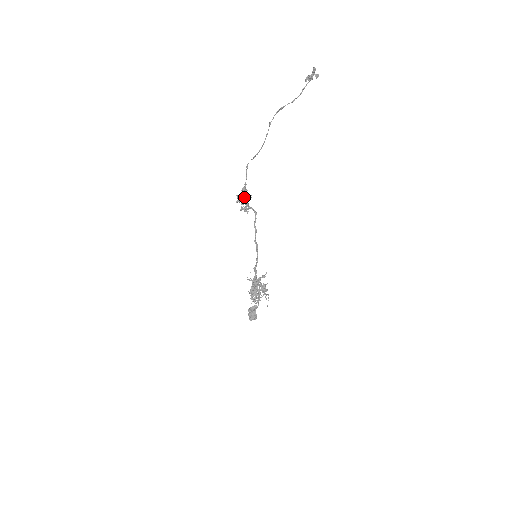
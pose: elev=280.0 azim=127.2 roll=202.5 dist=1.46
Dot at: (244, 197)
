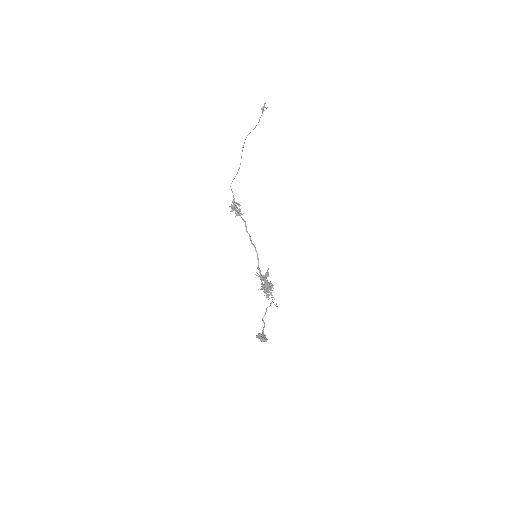
Dot at: (236, 206)
